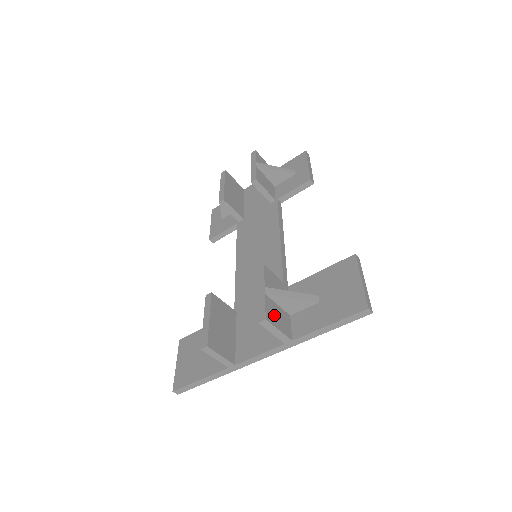
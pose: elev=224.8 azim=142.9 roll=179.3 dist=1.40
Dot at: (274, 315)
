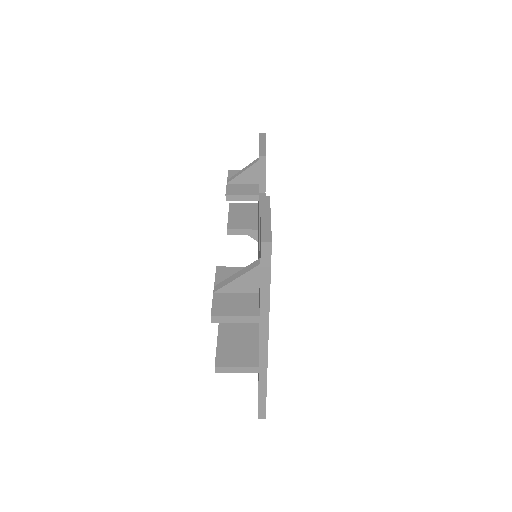
Dot at: (227, 306)
